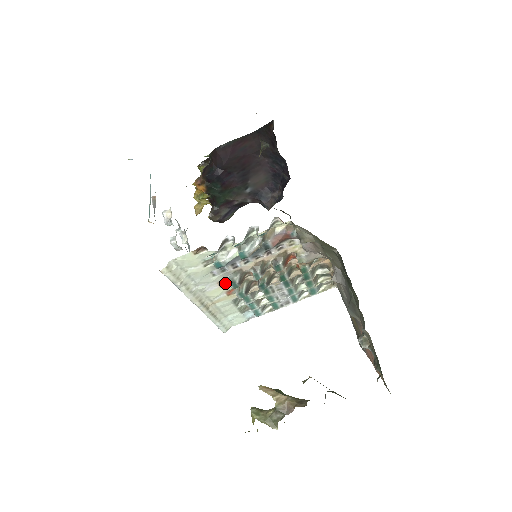
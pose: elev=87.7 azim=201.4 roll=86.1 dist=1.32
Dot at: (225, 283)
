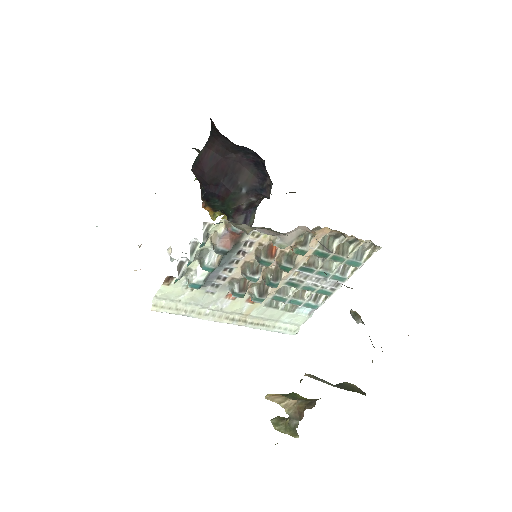
Dot at: occluded
